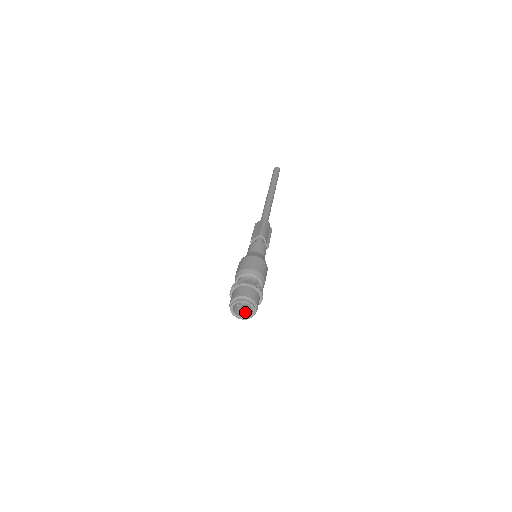
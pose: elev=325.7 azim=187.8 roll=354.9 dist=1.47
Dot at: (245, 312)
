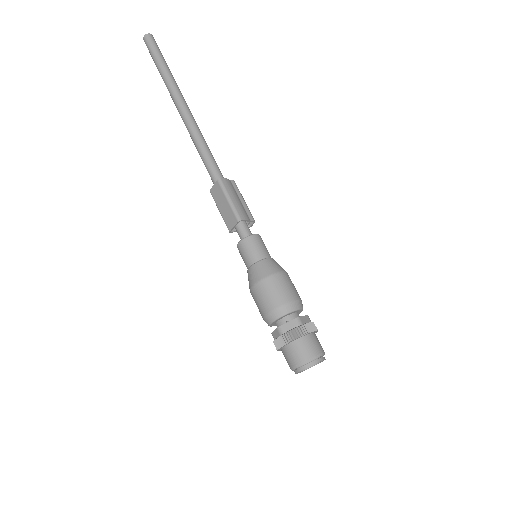
Dot at: occluded
